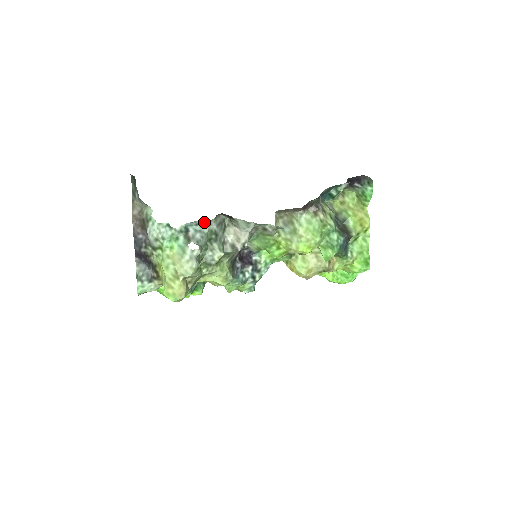
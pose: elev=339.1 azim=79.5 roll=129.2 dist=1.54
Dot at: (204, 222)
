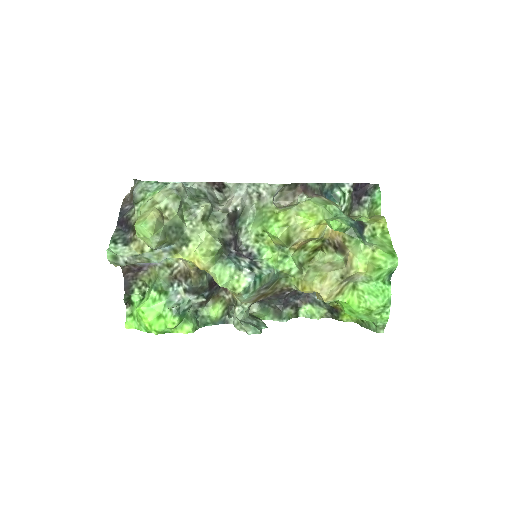
Dot at: (193, 182)
